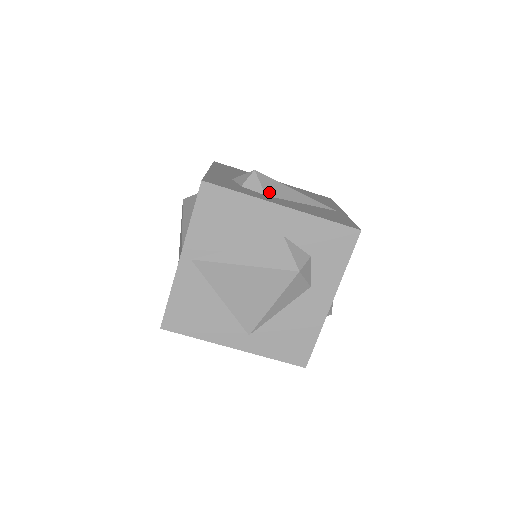
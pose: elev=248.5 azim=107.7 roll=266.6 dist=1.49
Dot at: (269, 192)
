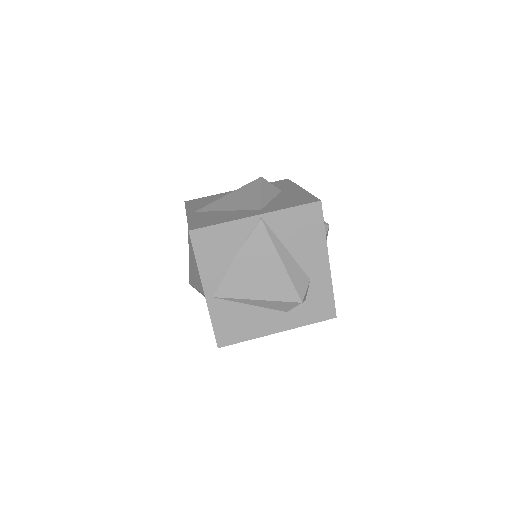
Dot at: occluded
